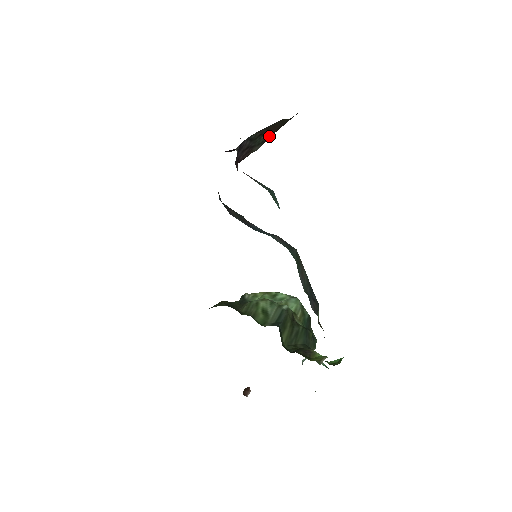
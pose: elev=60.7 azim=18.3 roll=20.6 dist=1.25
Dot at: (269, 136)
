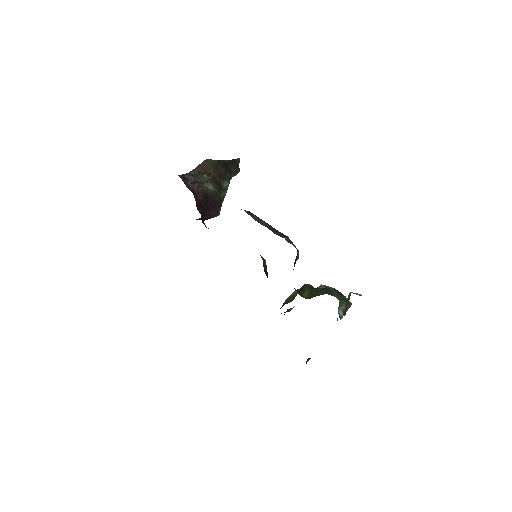
Dot at: (211, 177)
